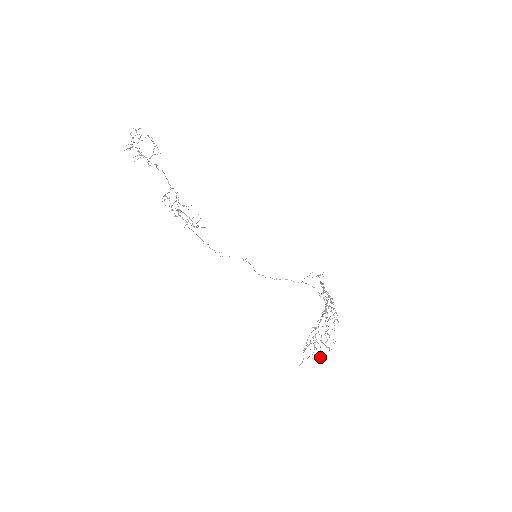
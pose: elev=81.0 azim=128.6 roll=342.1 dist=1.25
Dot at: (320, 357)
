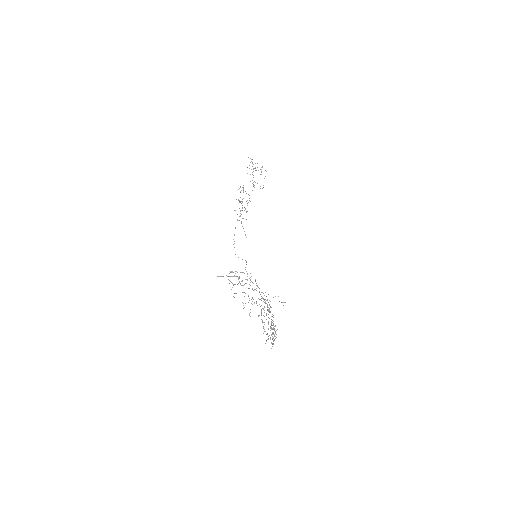
Dot at: occluded
